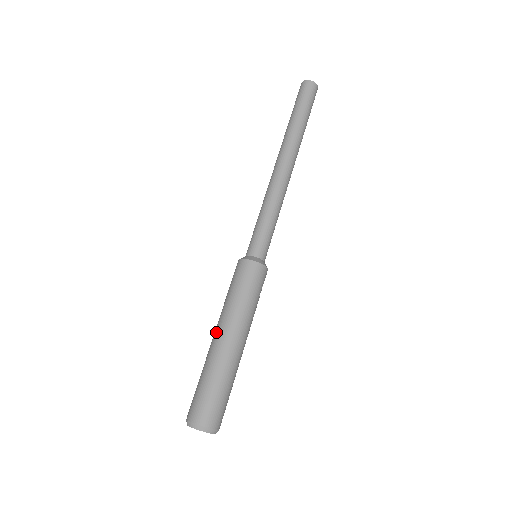
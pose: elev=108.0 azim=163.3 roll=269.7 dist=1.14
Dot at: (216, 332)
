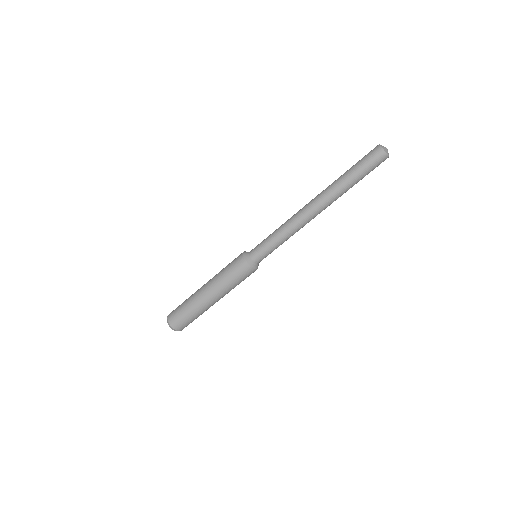
Dot at: (205, 288)
